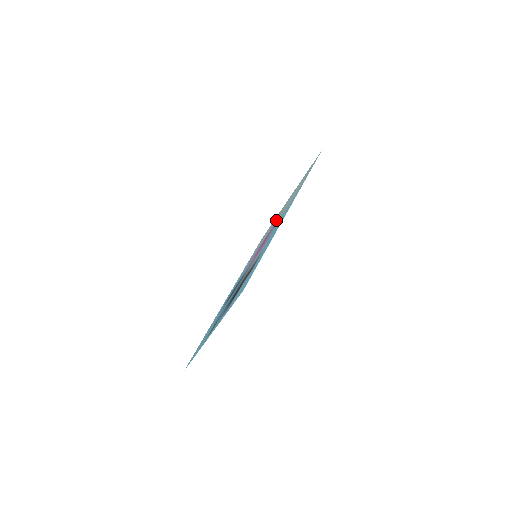
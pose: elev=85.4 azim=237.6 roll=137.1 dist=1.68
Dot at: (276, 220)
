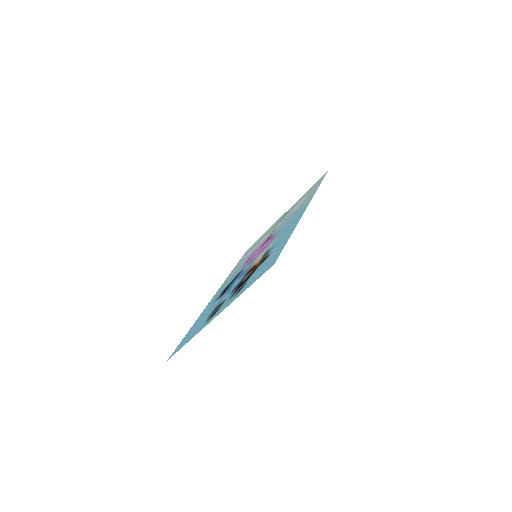
Dot at: (273, 229)
